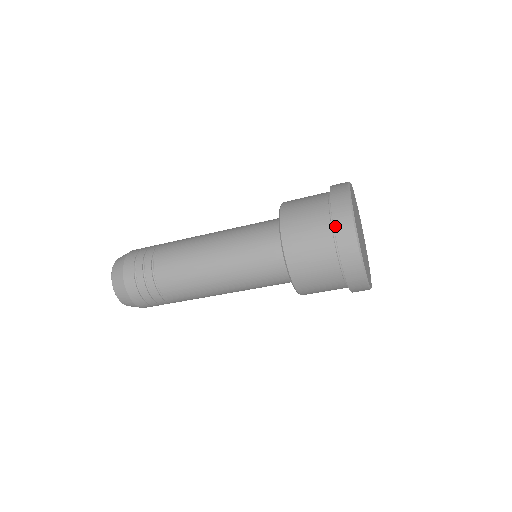
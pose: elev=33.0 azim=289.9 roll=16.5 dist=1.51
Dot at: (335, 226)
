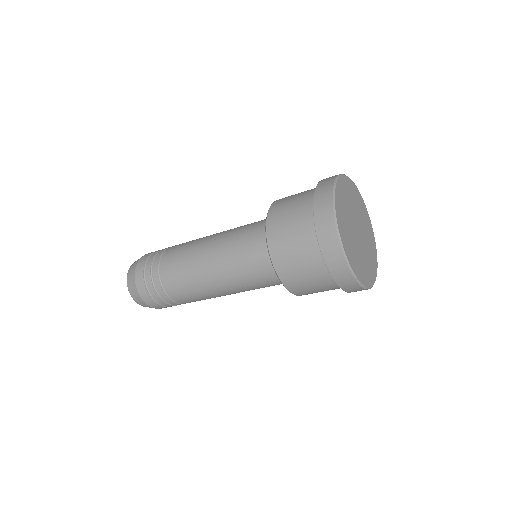
Dot at: (332, 275)
